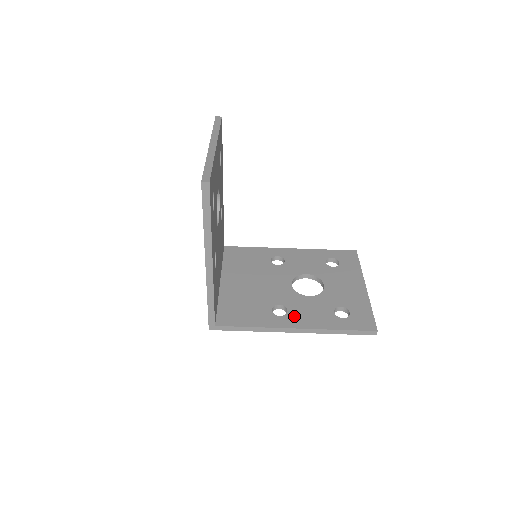
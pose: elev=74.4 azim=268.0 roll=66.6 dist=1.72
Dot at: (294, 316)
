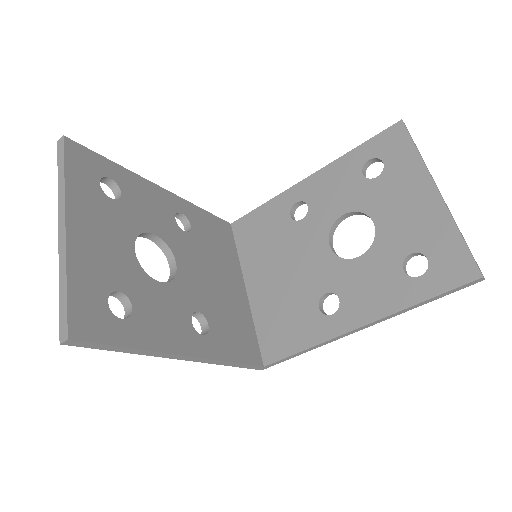
Dot at: (350, 306)
